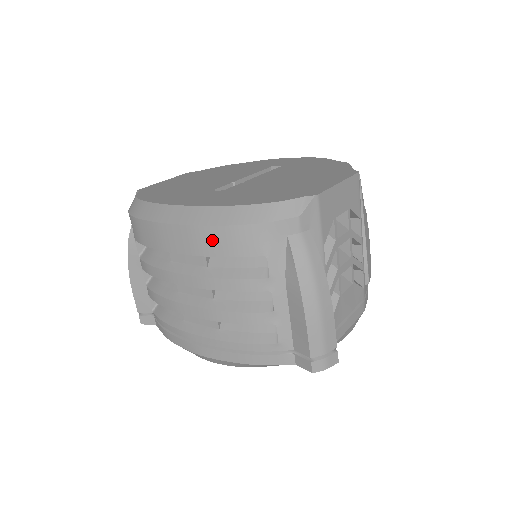
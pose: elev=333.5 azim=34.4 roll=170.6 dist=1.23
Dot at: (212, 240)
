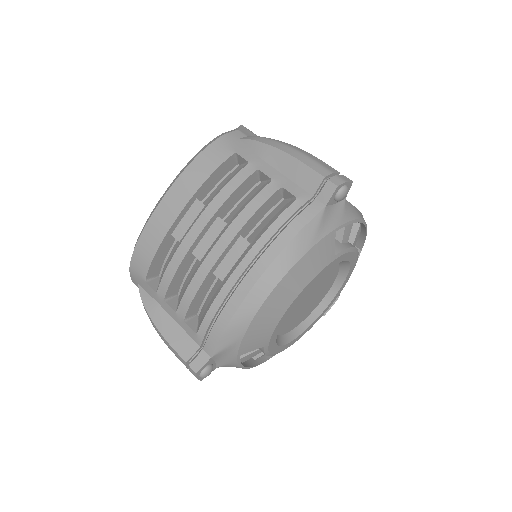
Dot at: (193, 175)
